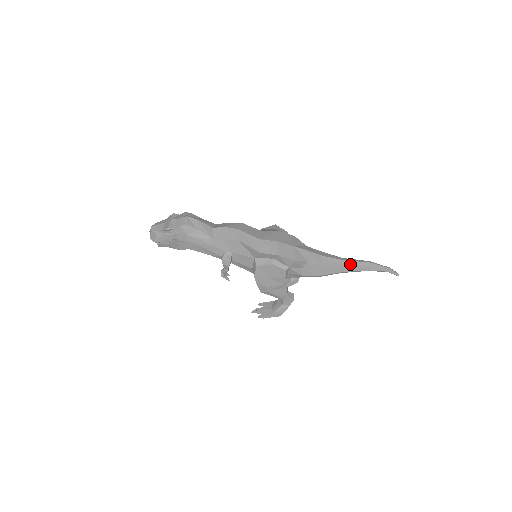
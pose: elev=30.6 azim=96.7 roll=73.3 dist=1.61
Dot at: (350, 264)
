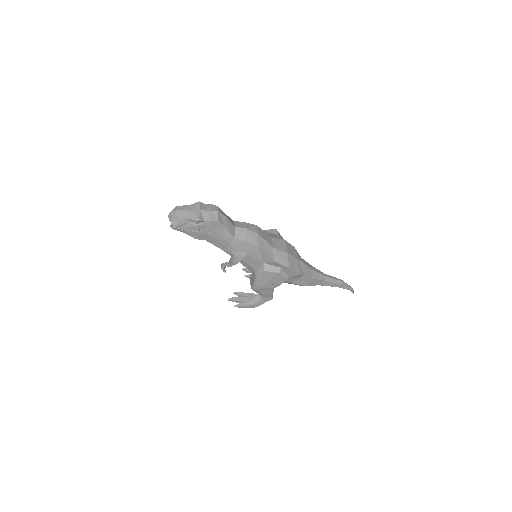
Dot at: (329, 280)
